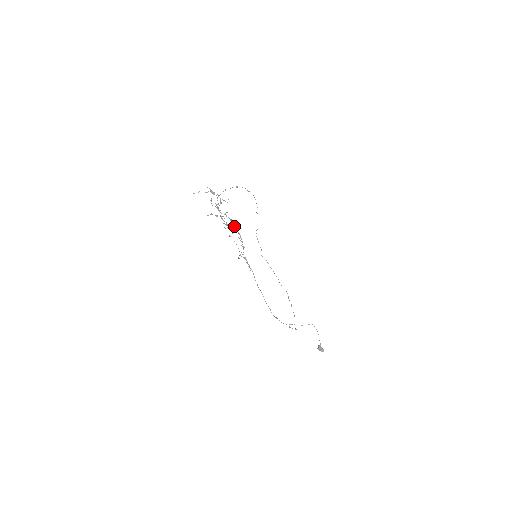
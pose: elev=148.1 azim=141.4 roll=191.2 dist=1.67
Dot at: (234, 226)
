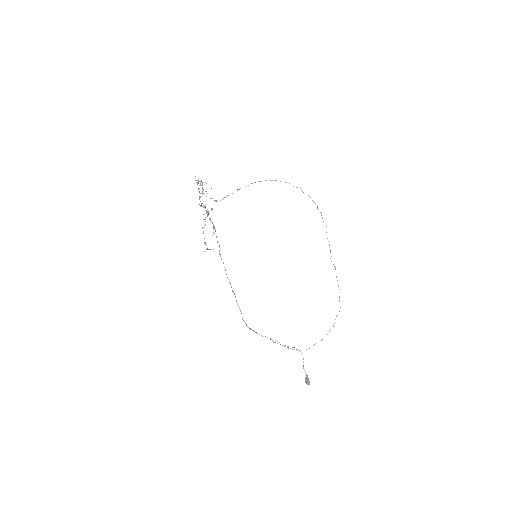
Dot at: (209, 219)
